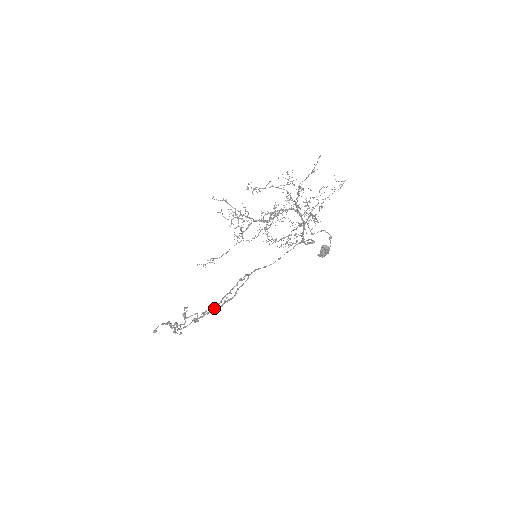
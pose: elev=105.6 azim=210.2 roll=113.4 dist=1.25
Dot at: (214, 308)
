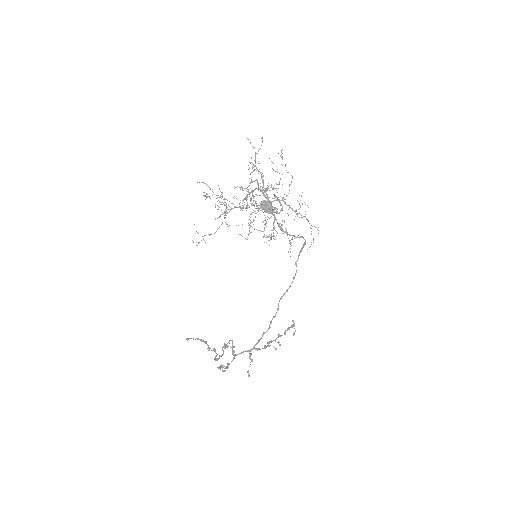
Dot at: (255, 348)
